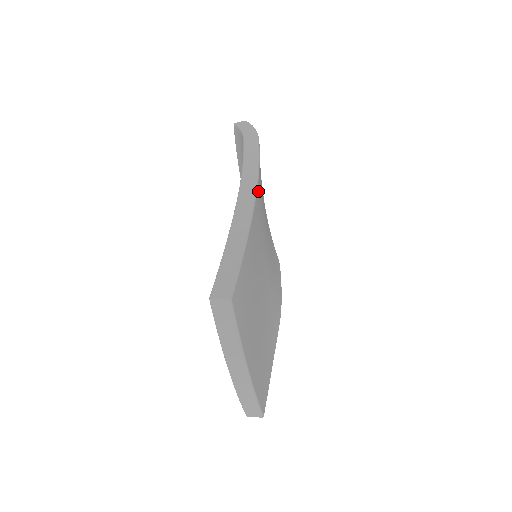
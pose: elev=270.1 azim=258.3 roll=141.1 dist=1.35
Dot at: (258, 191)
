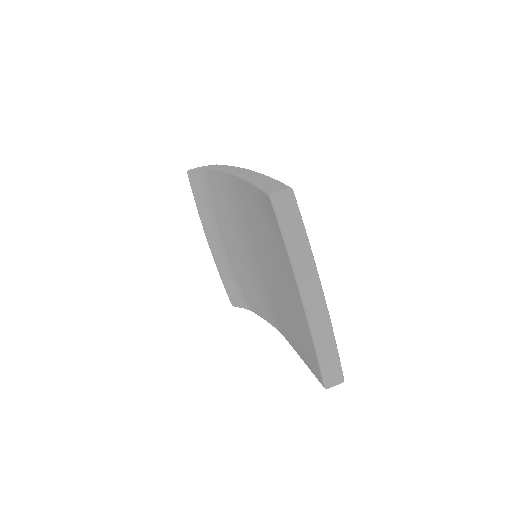
Dot at: occluded
